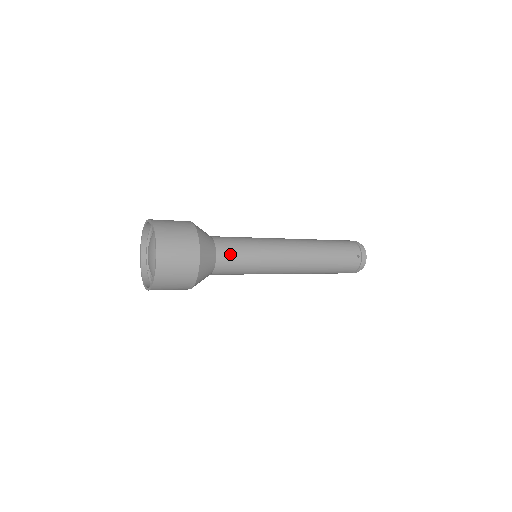
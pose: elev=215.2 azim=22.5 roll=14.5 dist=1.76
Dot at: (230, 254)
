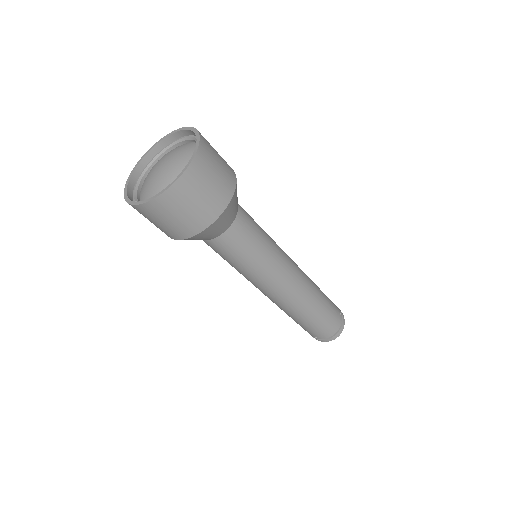
Dot at: (249, 219)
